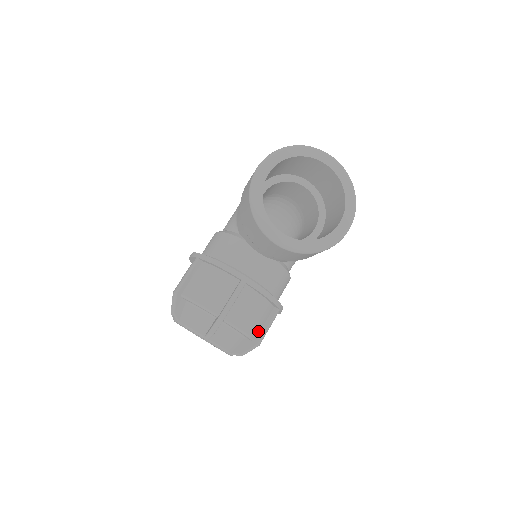
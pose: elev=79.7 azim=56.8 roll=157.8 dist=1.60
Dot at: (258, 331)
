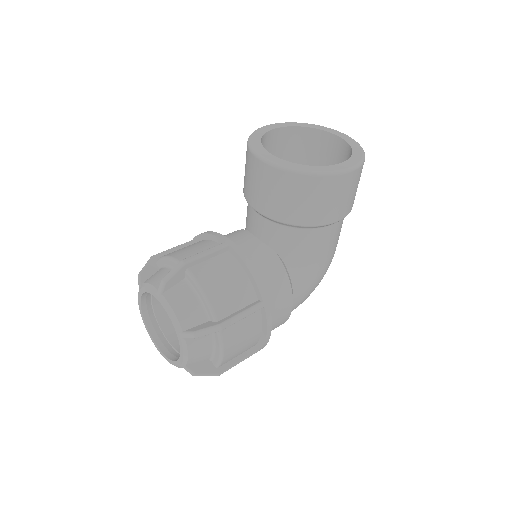
Dot at: (226, 312)
